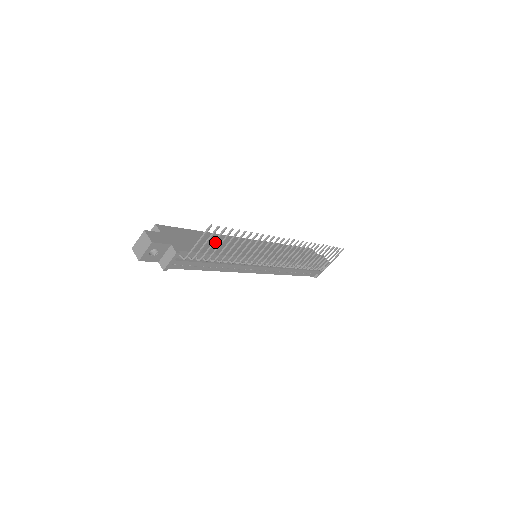
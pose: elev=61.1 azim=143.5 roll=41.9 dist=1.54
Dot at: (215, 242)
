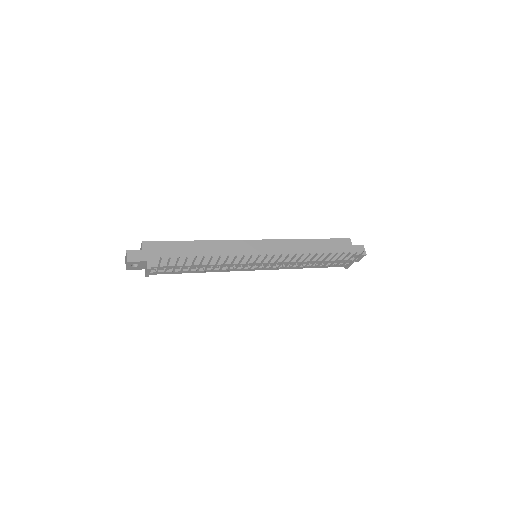
Dot at: (176, 264)
